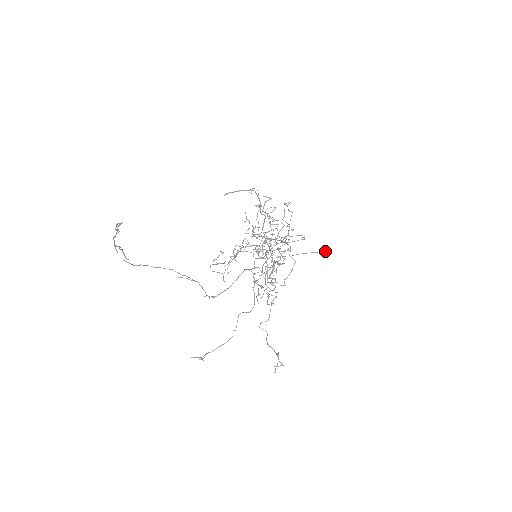
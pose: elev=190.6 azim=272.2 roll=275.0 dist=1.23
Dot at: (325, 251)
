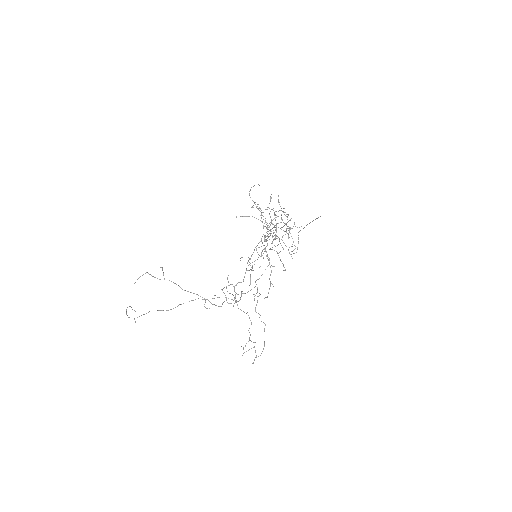
Dot at: occluded
